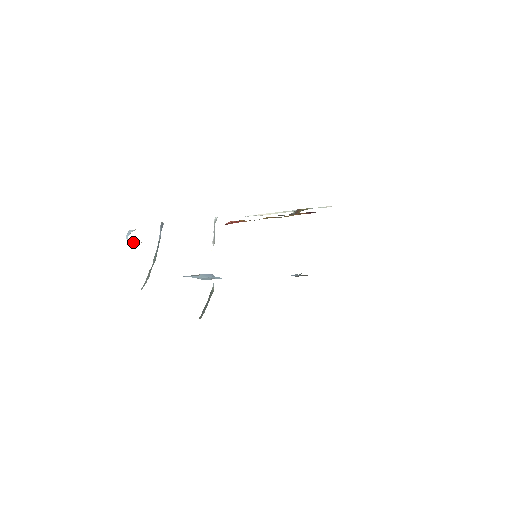
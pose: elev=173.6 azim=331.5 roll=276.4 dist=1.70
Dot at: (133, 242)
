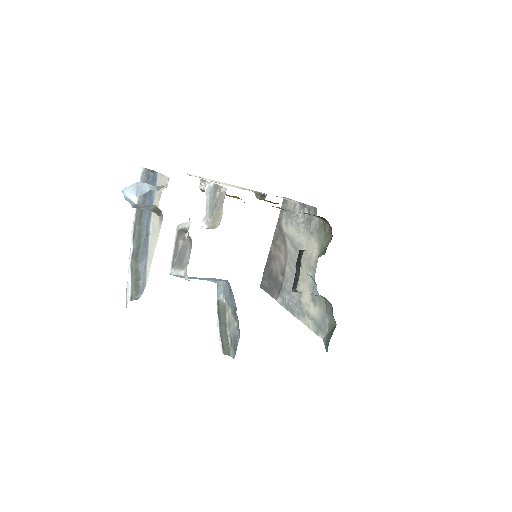
Dot at: (135, 206)
